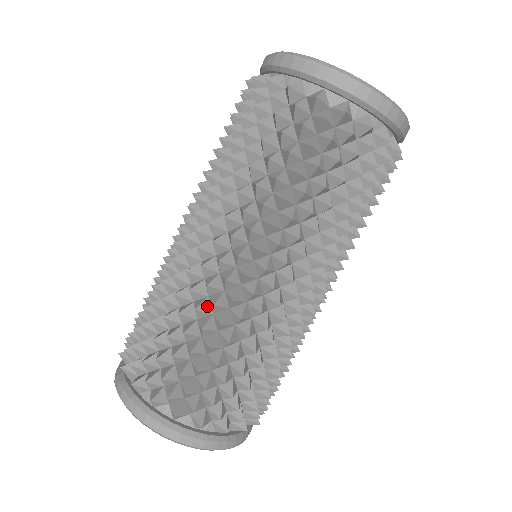
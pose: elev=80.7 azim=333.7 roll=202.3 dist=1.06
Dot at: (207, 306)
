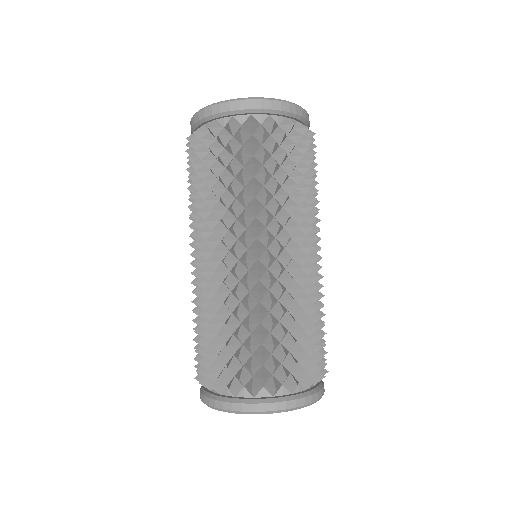
Dot at: (217, 299)
